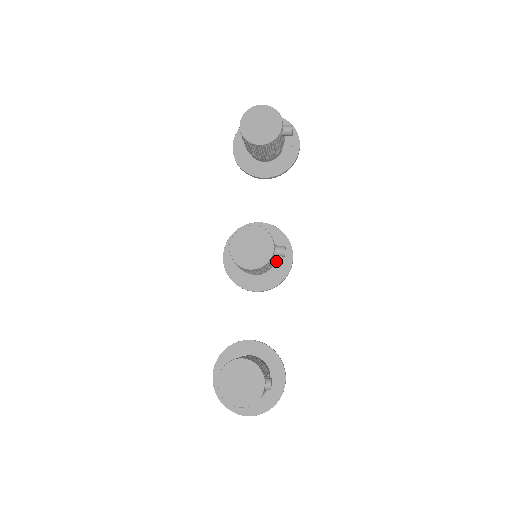
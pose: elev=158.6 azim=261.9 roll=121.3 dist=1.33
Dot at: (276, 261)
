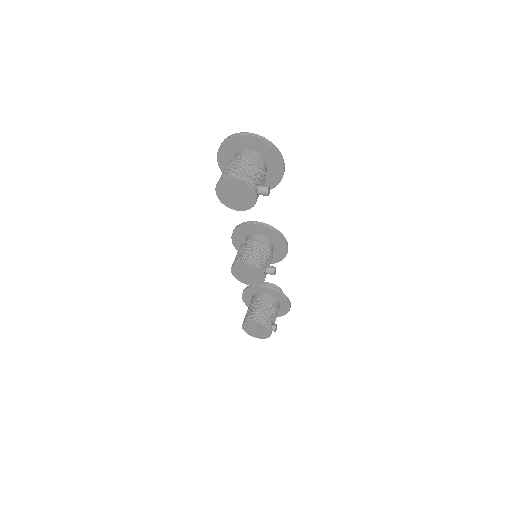
Dot at: (274, 249)
